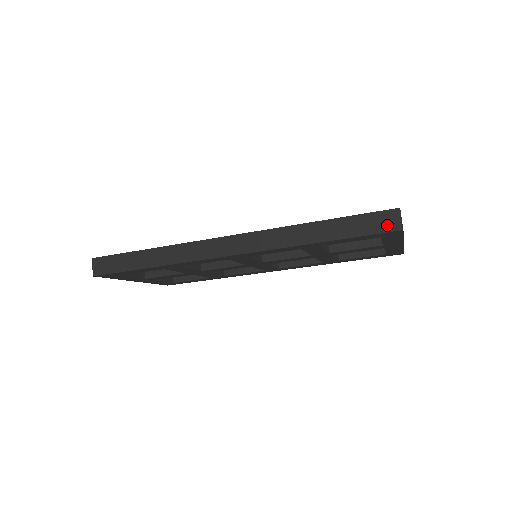
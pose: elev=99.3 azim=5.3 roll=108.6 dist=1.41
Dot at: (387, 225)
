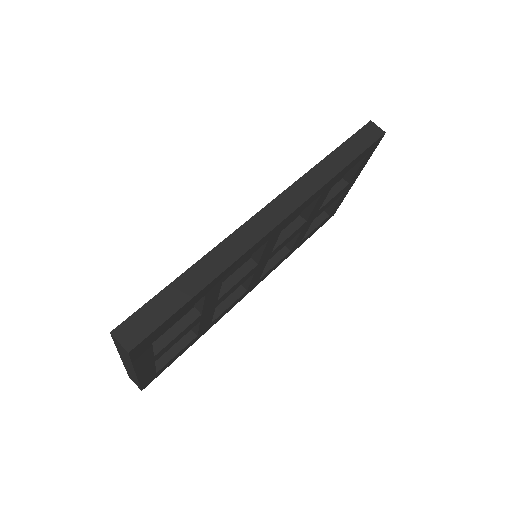
Dot at: (374, 135)
